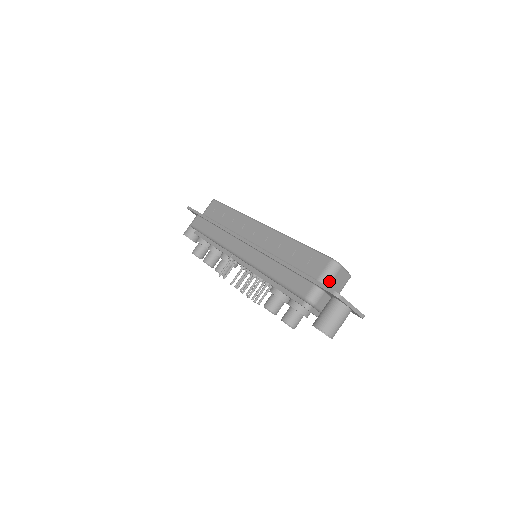
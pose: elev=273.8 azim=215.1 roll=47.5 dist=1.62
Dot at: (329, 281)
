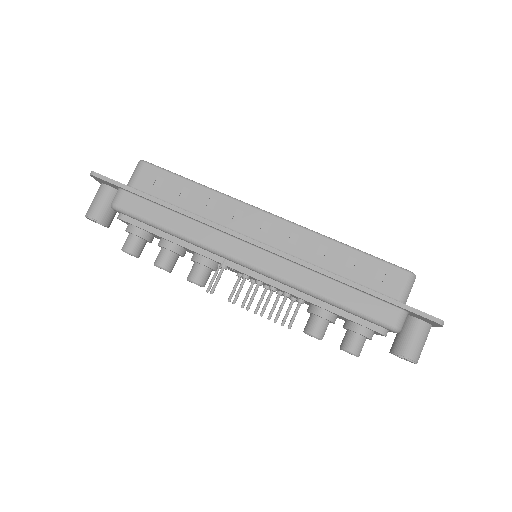
Dot at: (407, 298)
